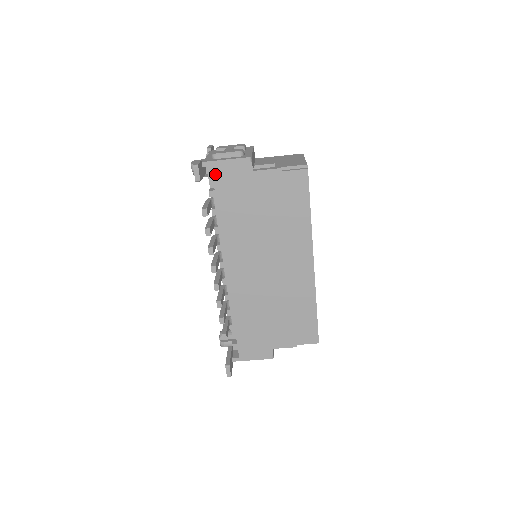
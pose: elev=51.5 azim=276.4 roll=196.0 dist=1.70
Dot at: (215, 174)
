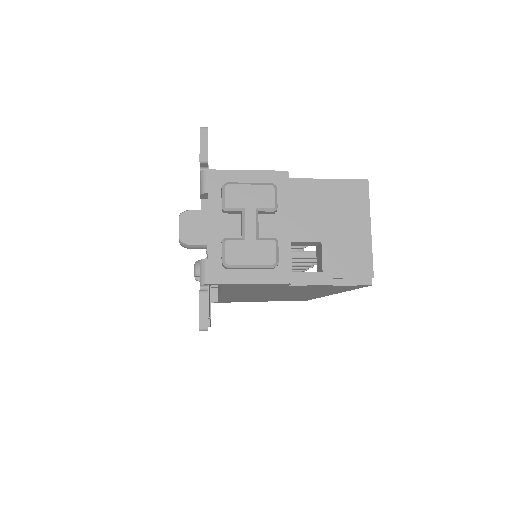
Dot at: (226, 286)
